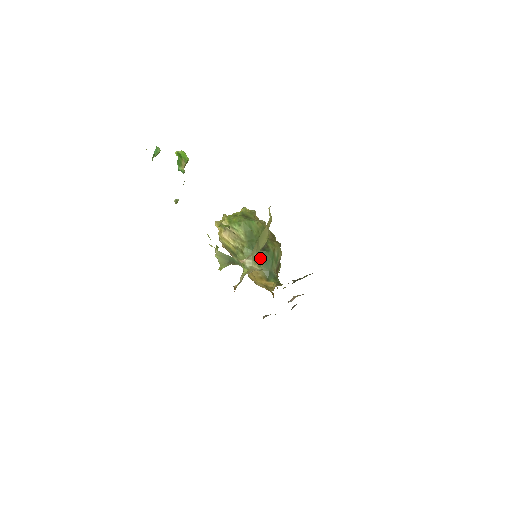
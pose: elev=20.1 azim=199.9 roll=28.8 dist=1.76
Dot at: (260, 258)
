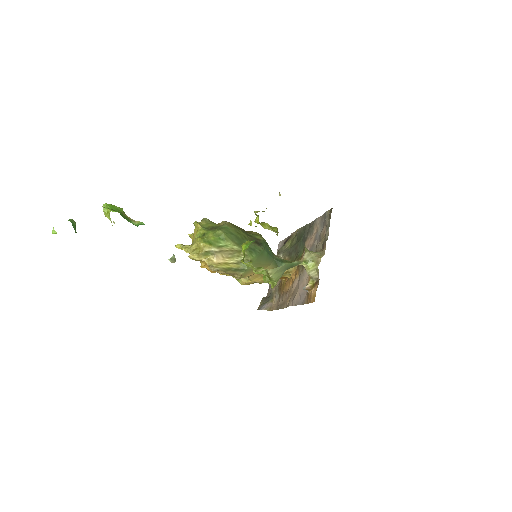
Dot at: (264, 254)
